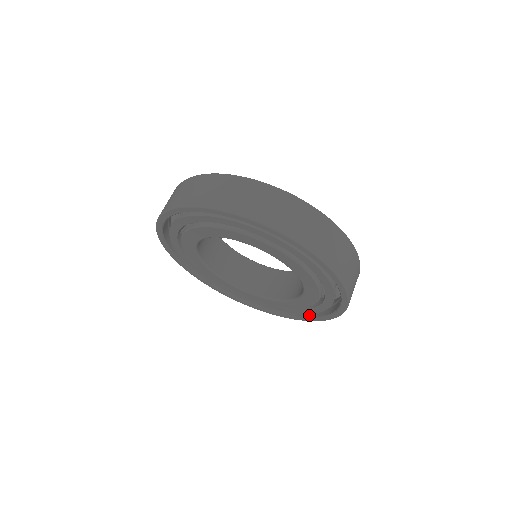
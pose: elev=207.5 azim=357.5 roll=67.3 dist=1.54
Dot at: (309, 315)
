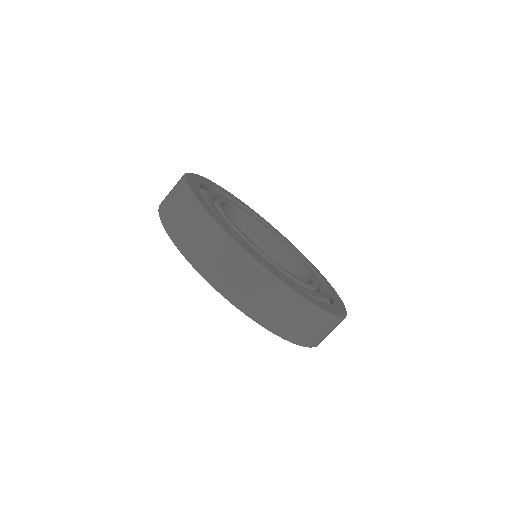
Dot at: occluded
